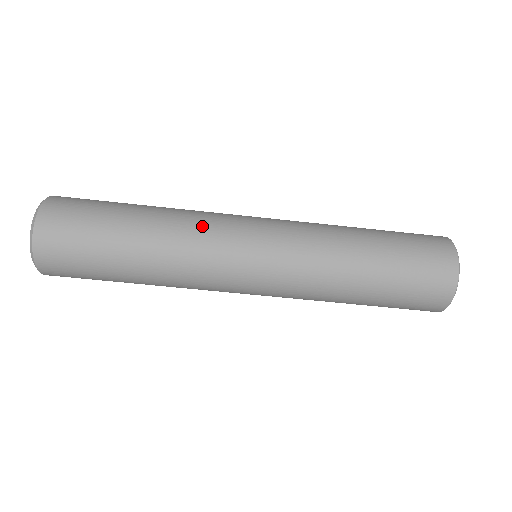
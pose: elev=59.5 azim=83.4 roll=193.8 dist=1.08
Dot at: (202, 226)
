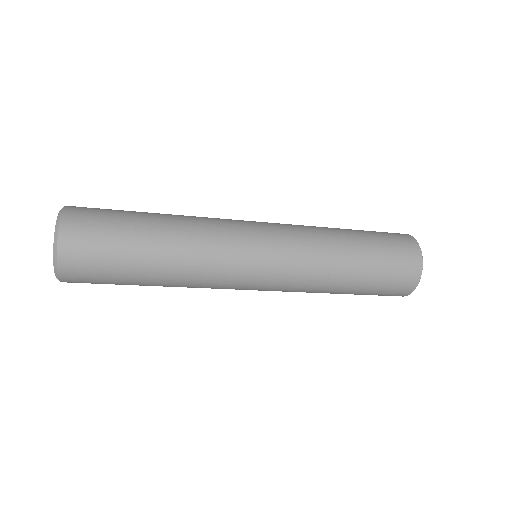
Dot at: (215, 242)
